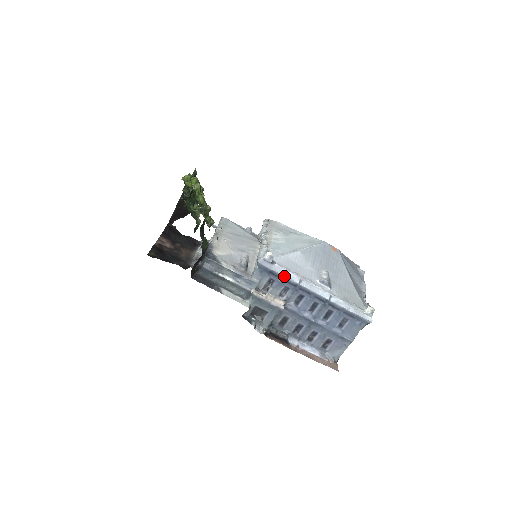
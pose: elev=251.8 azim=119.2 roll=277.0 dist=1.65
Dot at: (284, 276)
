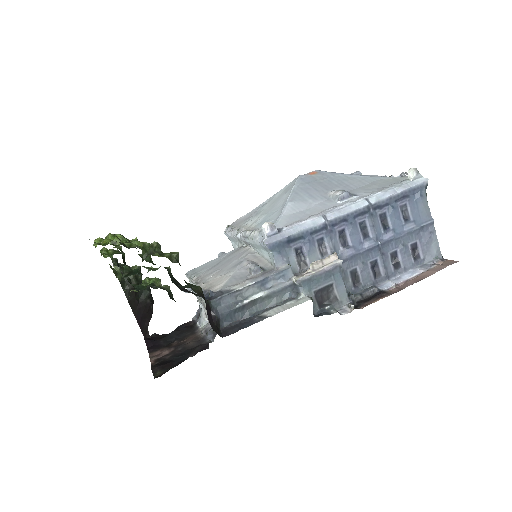
Dot at: (304, 230)
